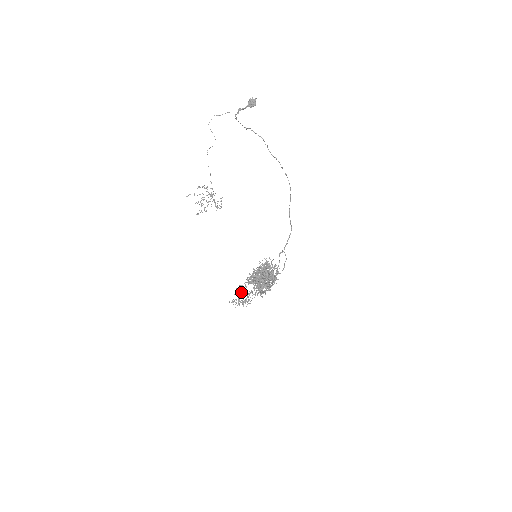
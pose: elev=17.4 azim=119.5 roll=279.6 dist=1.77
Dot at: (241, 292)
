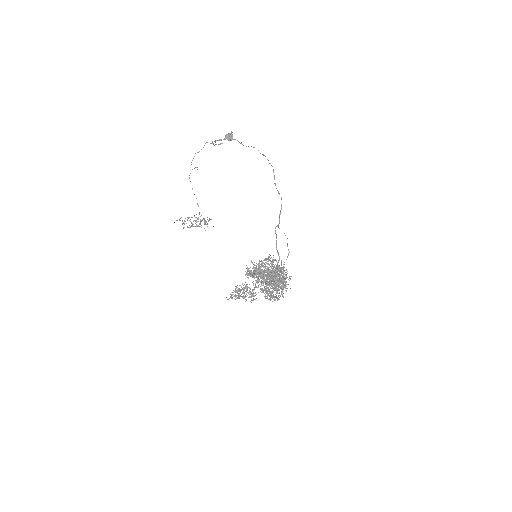
Dot at: occluded
